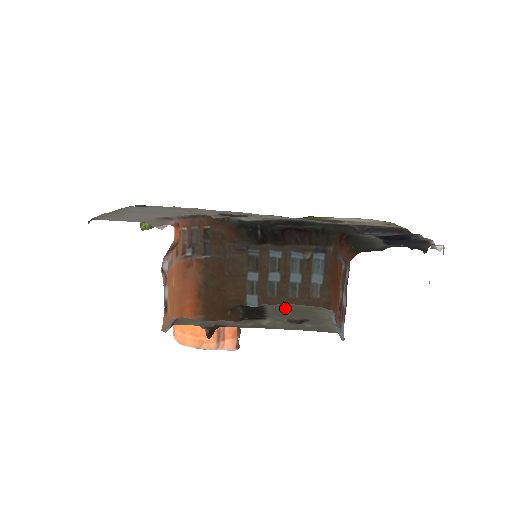
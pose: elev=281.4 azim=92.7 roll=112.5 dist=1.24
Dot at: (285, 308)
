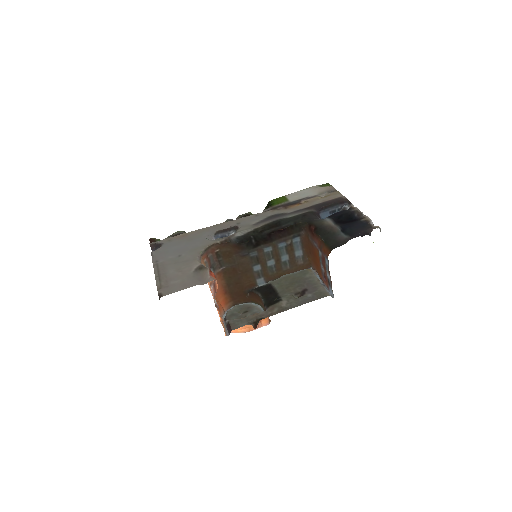
Dot at: (286, 281)
